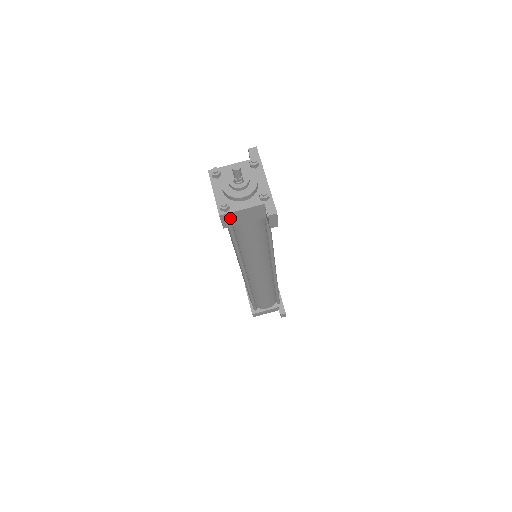
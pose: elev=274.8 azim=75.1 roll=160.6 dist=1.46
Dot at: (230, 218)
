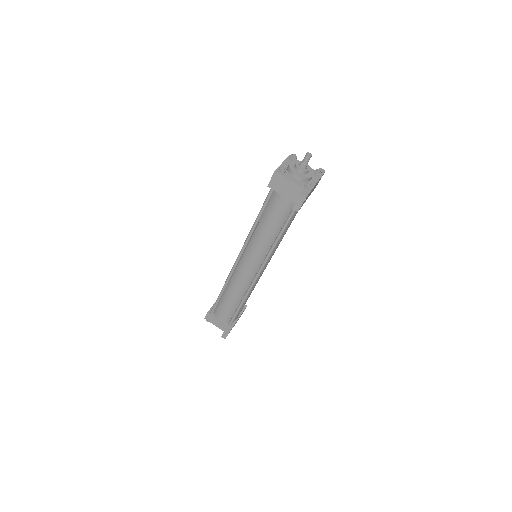
Dot at: (278, 181)
